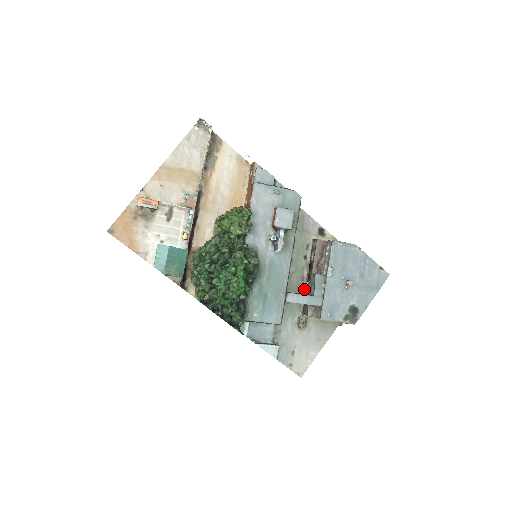
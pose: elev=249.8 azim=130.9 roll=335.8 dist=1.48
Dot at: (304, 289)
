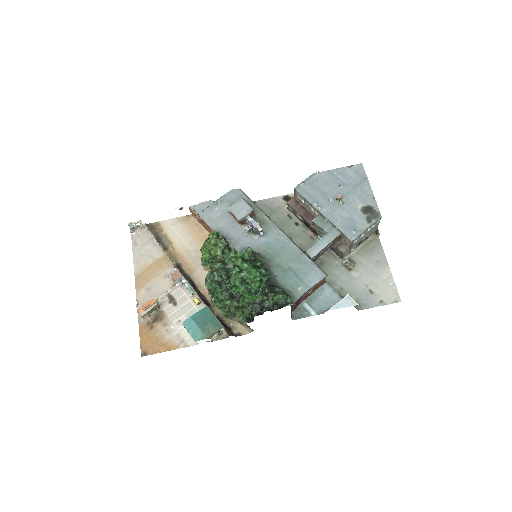
Dot at: occluded
